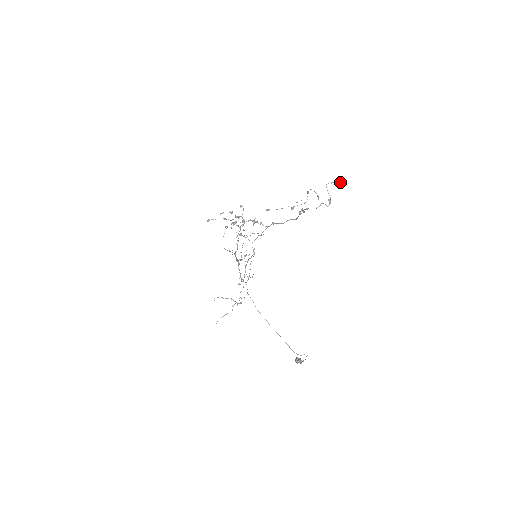
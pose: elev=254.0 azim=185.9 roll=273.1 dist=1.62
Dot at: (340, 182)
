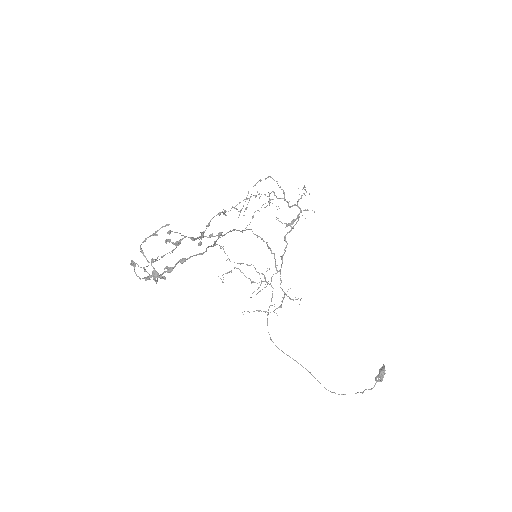
Dot at: (160, 228)
